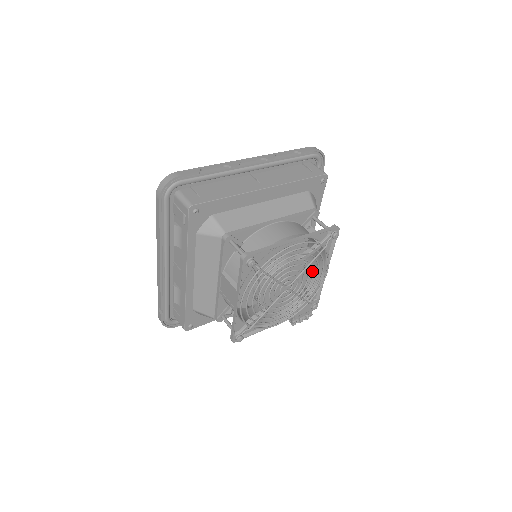
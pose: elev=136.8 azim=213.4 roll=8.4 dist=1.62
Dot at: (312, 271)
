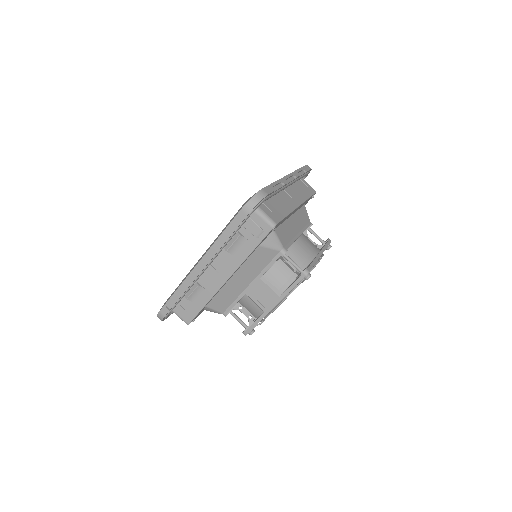
Dot at: occluded
